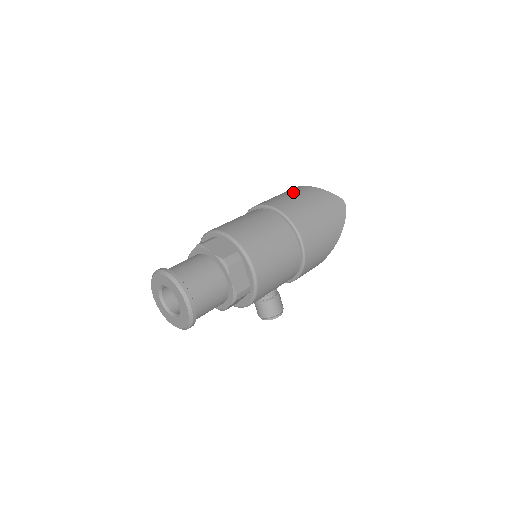
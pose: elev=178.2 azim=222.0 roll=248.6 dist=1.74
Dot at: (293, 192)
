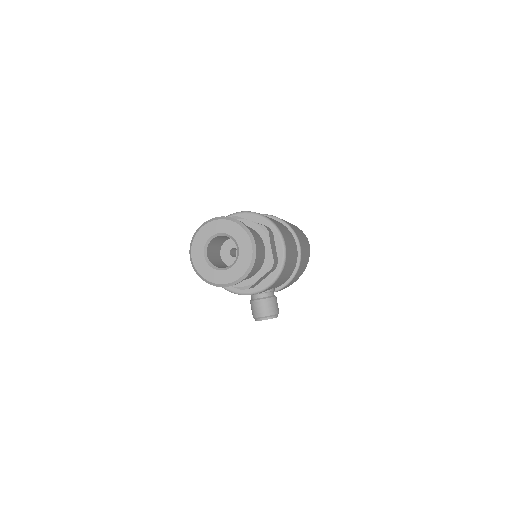
Dot at: occluded
